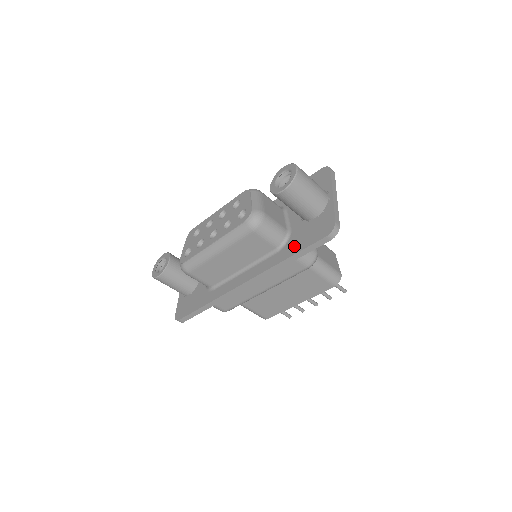
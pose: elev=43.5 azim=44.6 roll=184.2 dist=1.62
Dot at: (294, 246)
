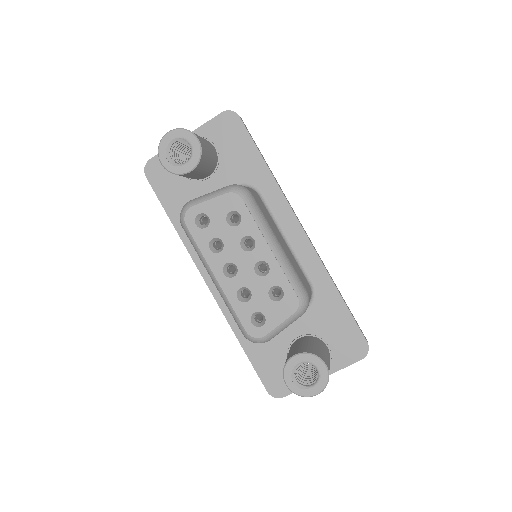
Dot at: (256, 349)
